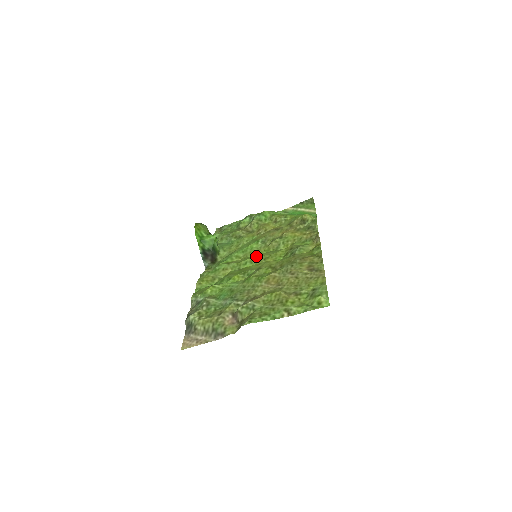
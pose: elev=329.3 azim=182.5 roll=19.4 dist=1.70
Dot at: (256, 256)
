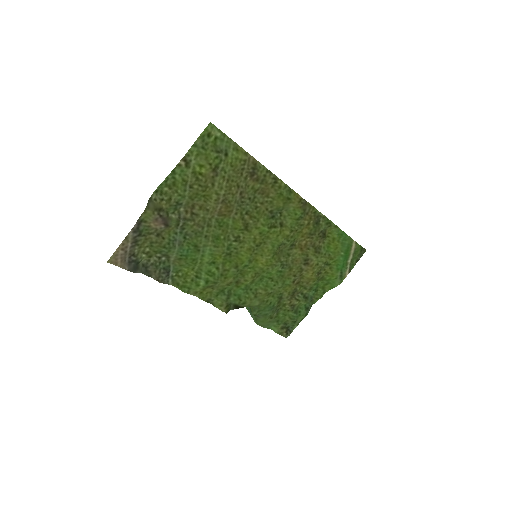
Dot at: (259, 260)
